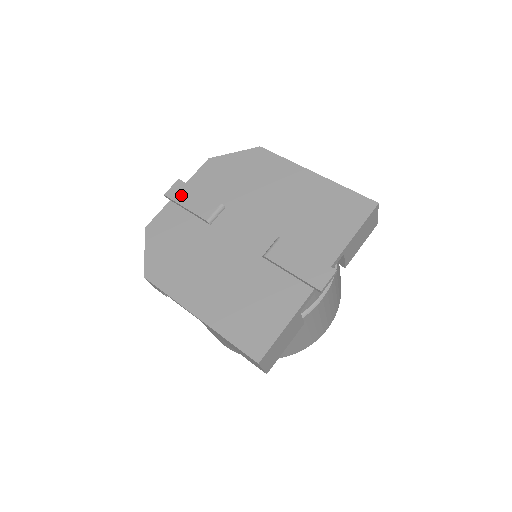
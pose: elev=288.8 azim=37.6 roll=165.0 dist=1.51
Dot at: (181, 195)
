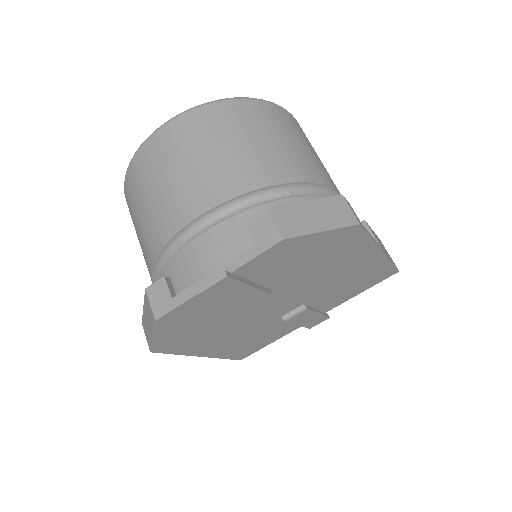
Dot at: (223, 293)
